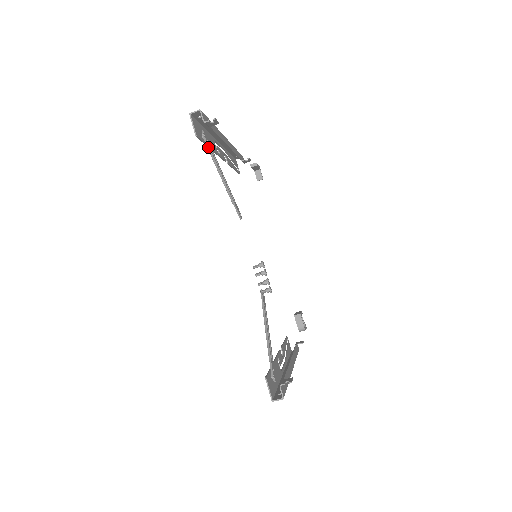
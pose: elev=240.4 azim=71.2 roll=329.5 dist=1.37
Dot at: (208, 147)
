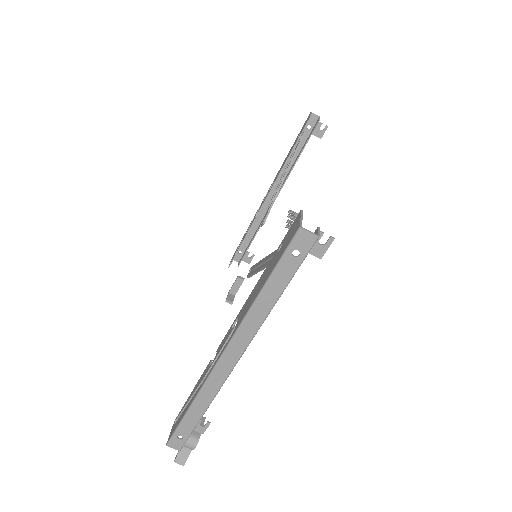
Dot at: (299, 144)
